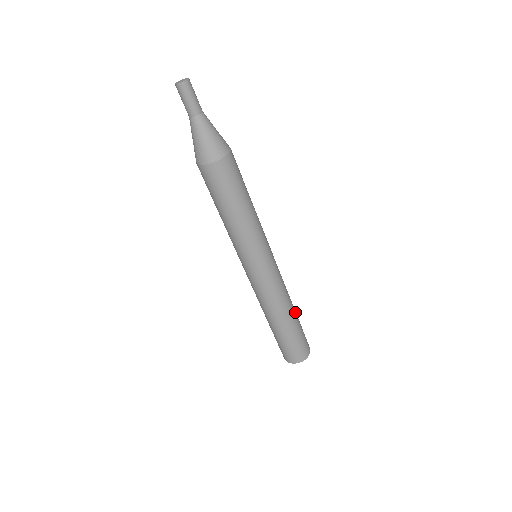
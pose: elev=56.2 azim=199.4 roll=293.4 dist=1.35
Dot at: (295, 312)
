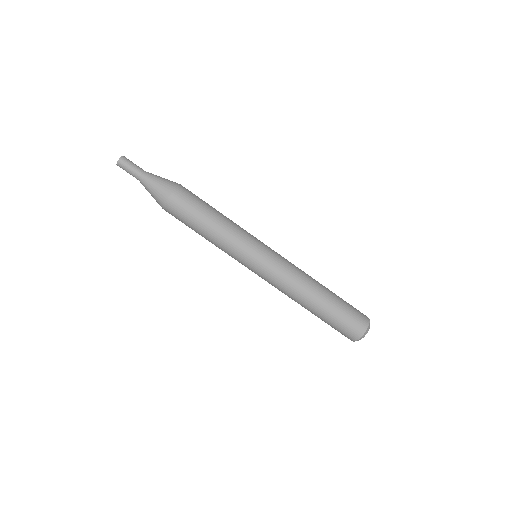
Dot at: (325, 290)
